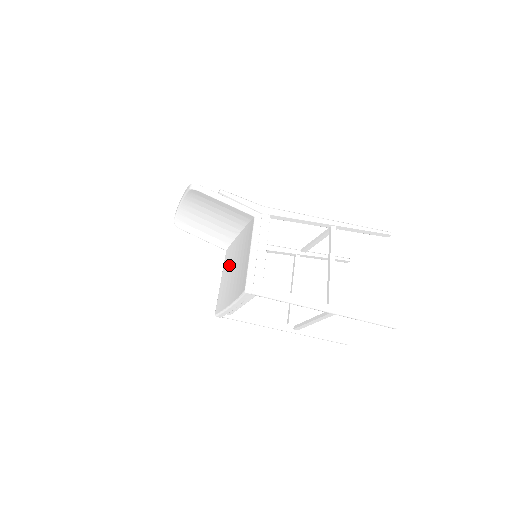
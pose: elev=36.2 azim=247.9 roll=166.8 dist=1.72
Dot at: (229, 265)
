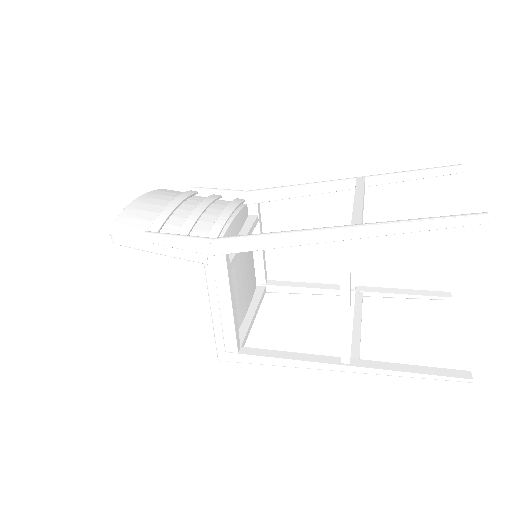
Dot at: occluded
